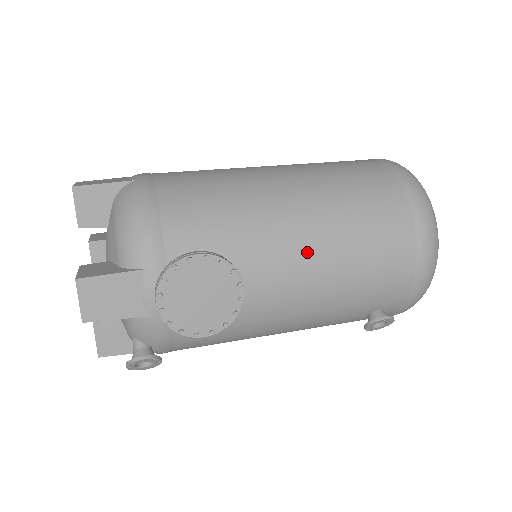
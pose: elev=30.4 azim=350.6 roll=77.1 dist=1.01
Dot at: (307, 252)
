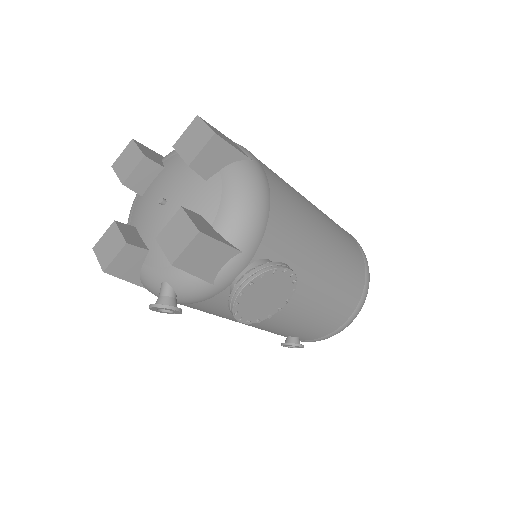
Dot at: (315, 291)
